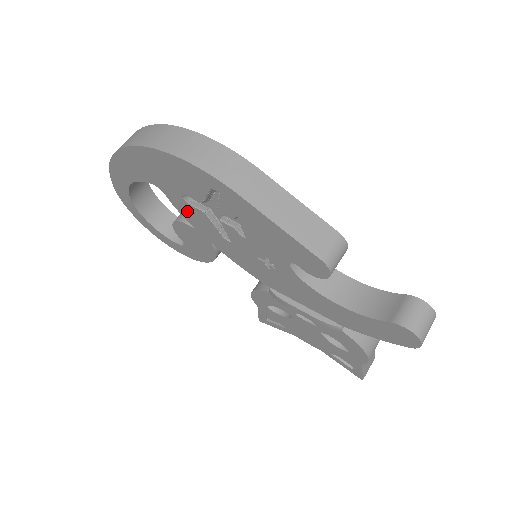
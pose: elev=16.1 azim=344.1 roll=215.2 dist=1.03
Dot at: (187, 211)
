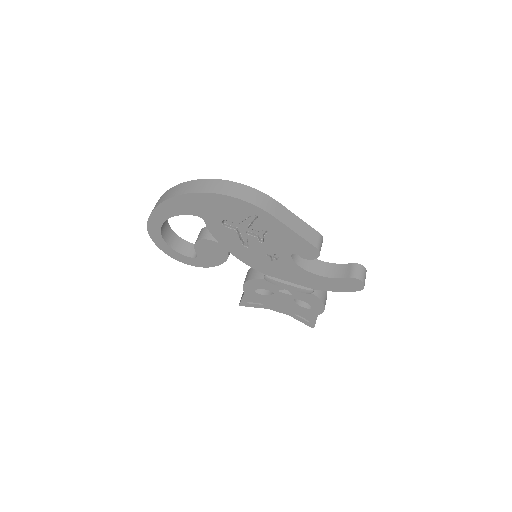
Dot at: (219, 231)
